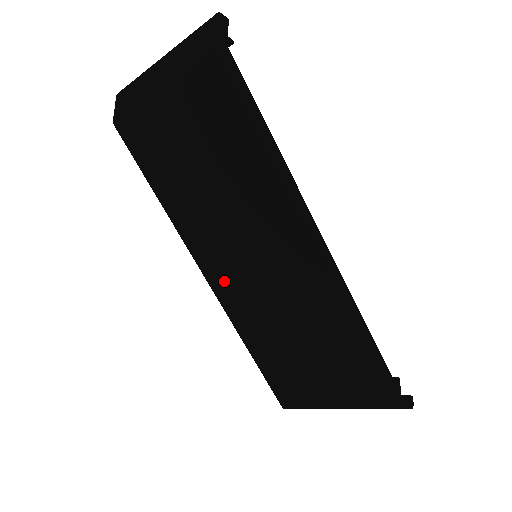
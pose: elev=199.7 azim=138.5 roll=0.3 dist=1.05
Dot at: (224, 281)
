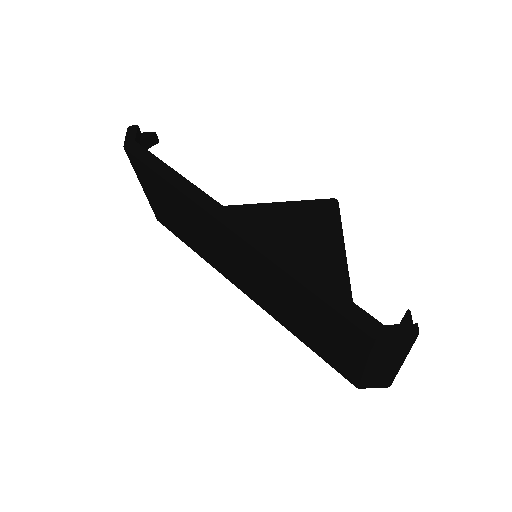
Dot at: (244, 287)
